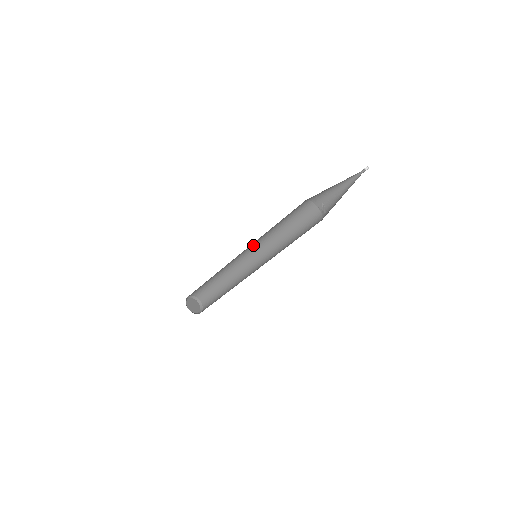
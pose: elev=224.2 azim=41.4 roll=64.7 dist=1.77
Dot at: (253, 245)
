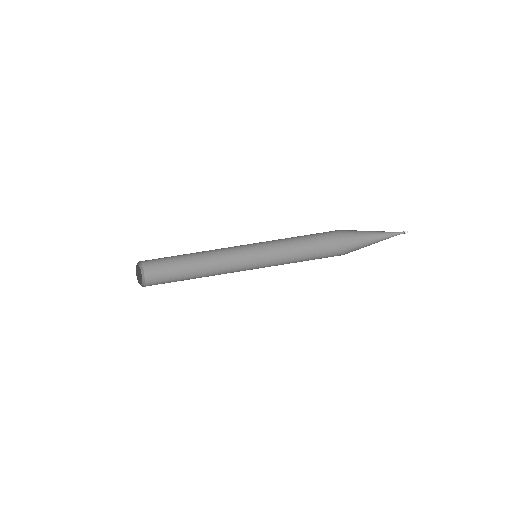
Dot at: (256, 243)
